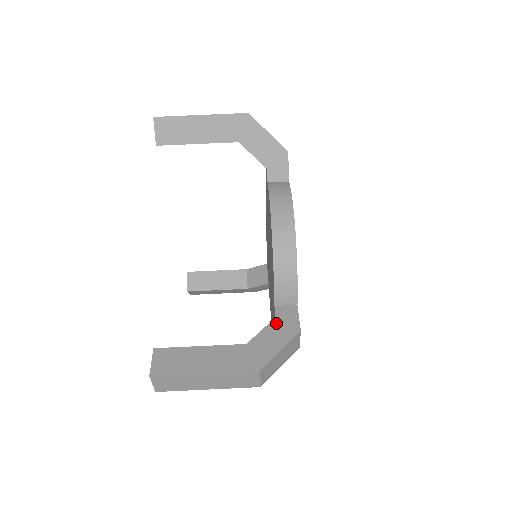
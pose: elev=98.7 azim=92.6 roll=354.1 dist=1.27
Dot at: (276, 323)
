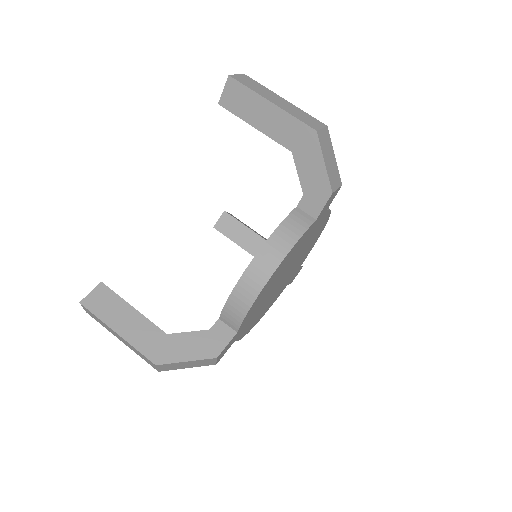
Dot at: (205, 335)
